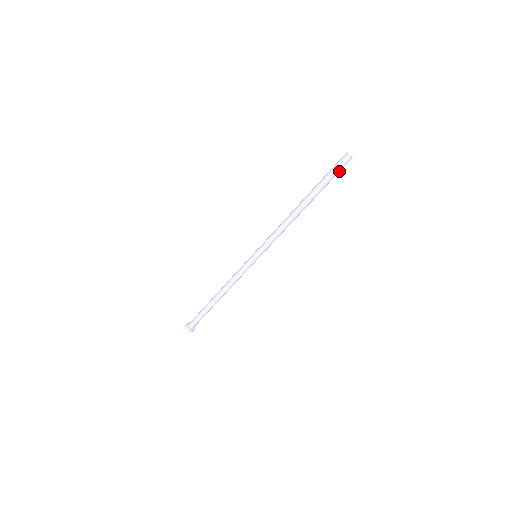
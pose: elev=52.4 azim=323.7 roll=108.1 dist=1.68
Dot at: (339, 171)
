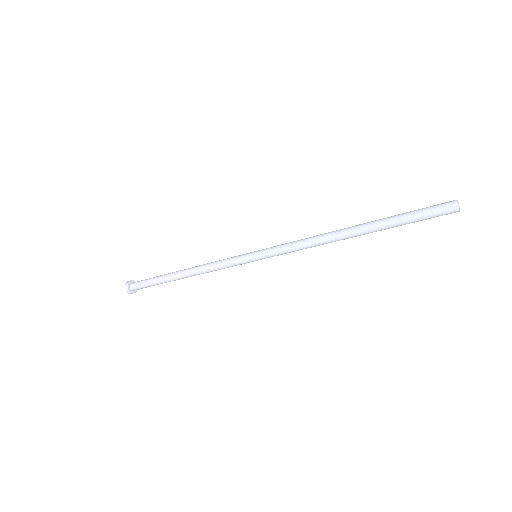
Dot at: (431, 217)
